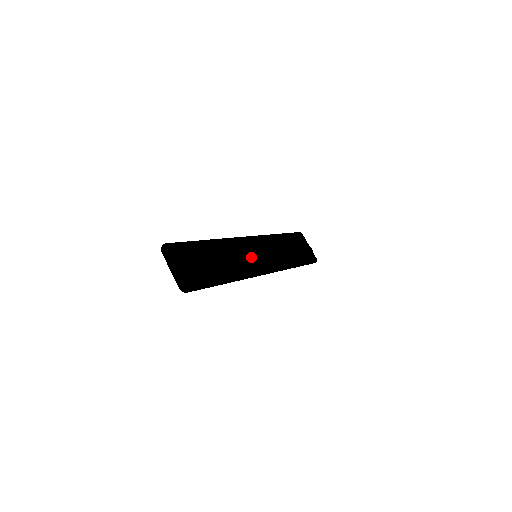
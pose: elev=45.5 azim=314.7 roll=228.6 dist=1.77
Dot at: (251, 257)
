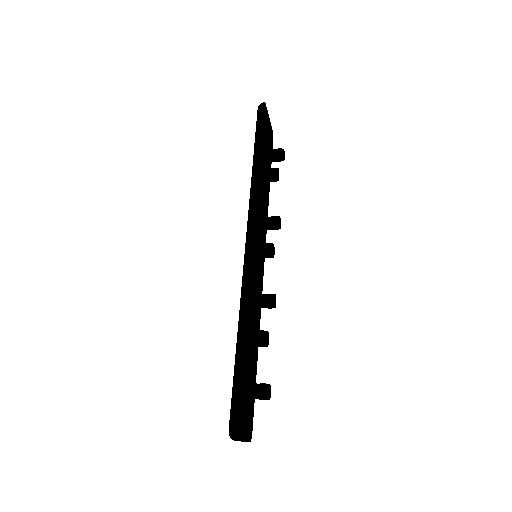
Dot at: (271, 298)
